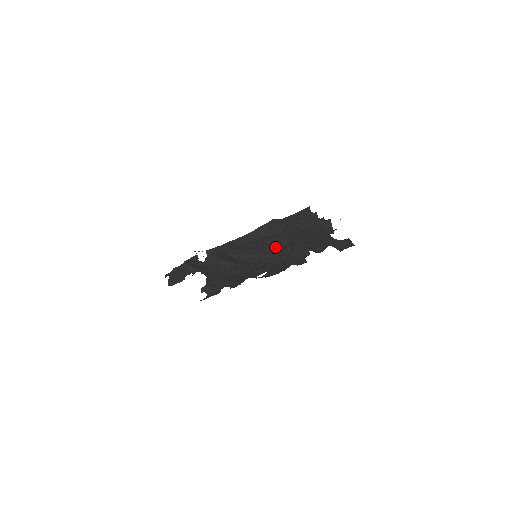
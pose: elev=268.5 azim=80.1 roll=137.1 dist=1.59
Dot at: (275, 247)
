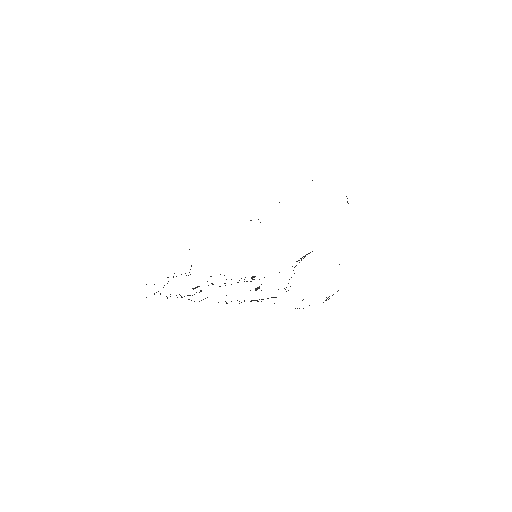
Dot at: occluded
